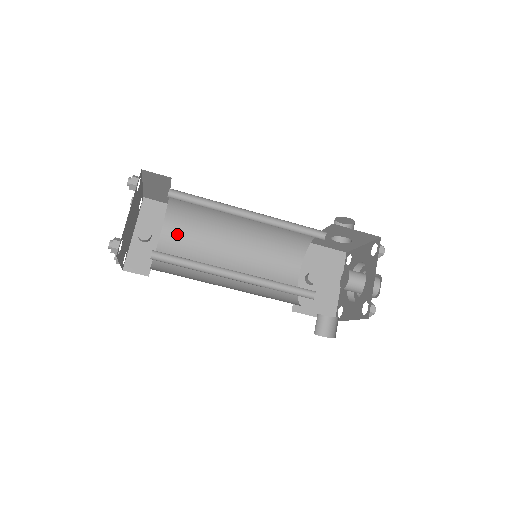
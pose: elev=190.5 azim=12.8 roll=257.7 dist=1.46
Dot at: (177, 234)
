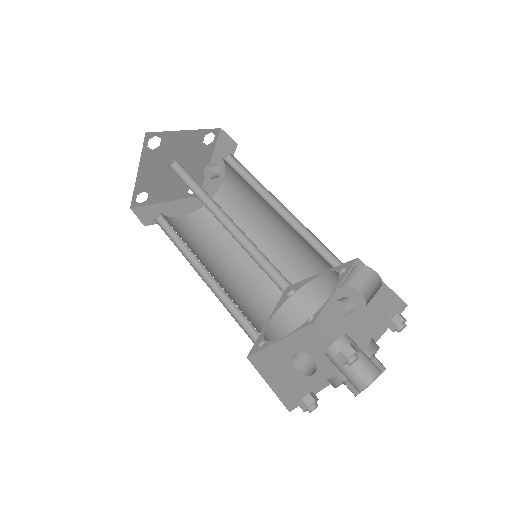
Dot at: (235, 182)
